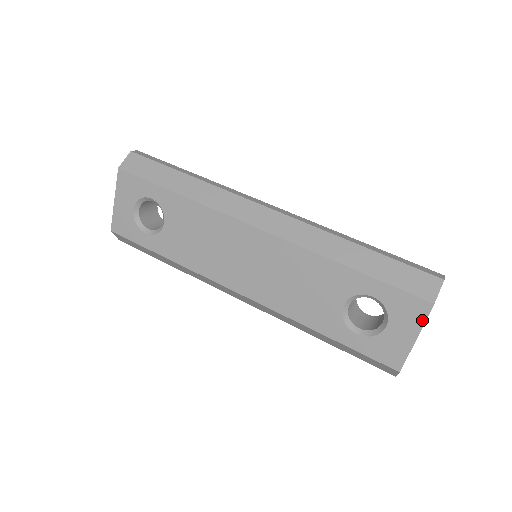
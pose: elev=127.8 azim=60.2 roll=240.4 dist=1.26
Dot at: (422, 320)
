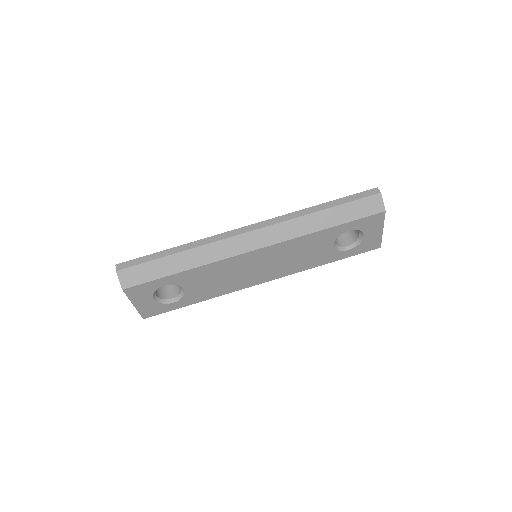
Dot at: (382, 221)
